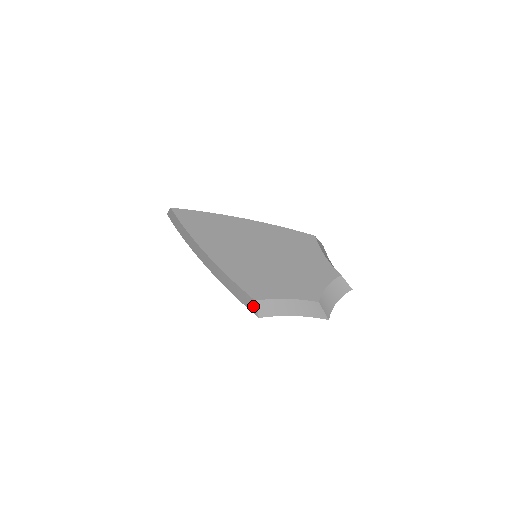
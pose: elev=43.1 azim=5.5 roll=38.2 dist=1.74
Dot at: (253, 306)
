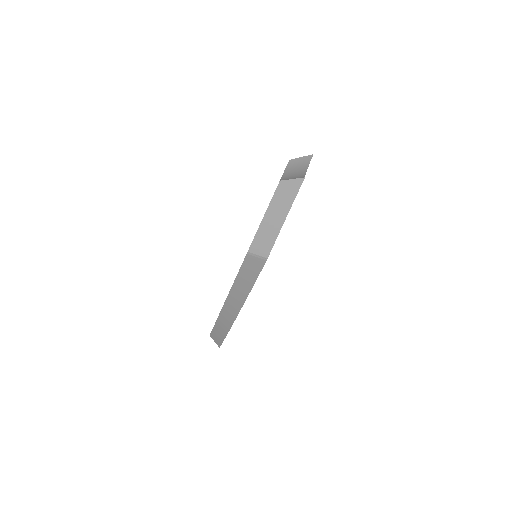
Dot at: (255, 260)
